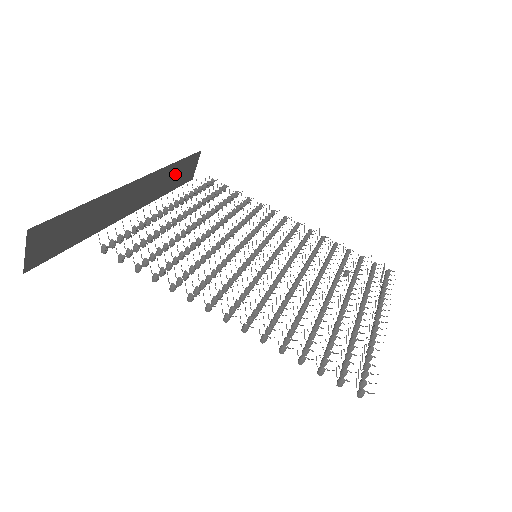
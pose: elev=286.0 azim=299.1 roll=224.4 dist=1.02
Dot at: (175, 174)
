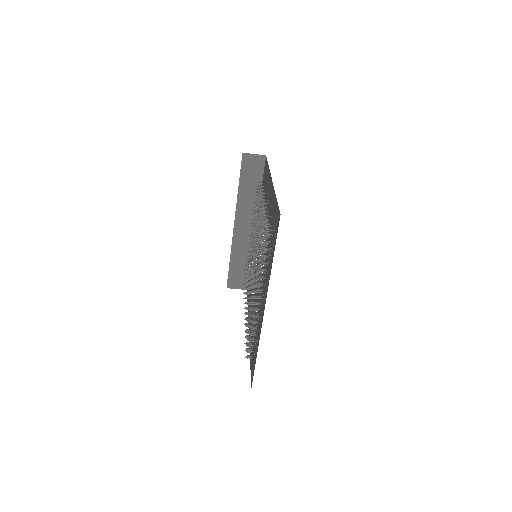
Dot at: (241, 265)
